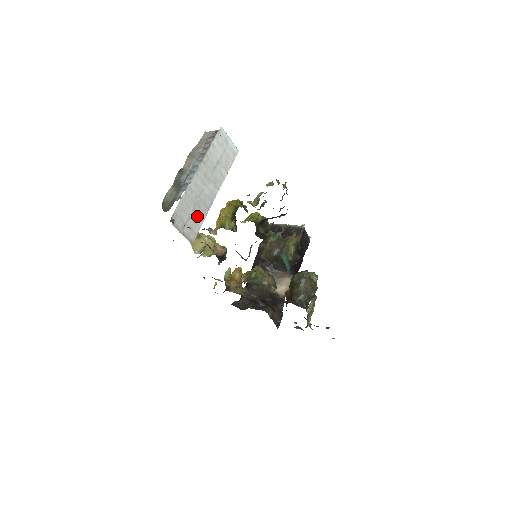
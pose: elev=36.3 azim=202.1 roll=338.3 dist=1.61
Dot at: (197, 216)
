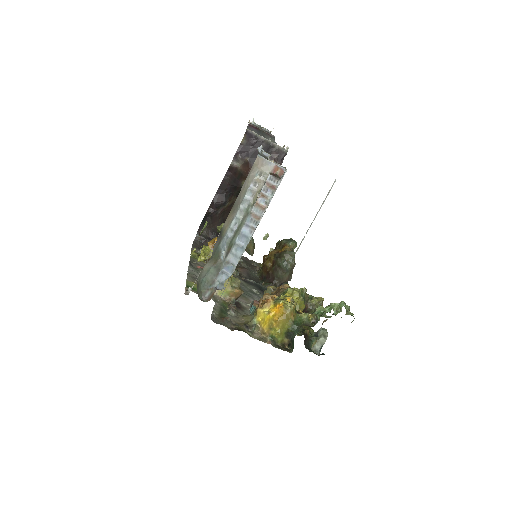
Dot at: occluded
